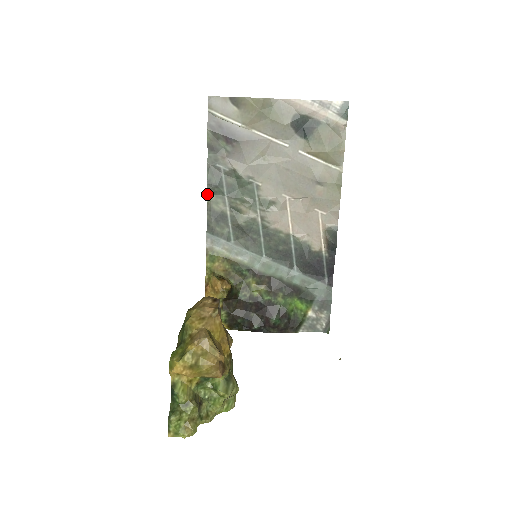
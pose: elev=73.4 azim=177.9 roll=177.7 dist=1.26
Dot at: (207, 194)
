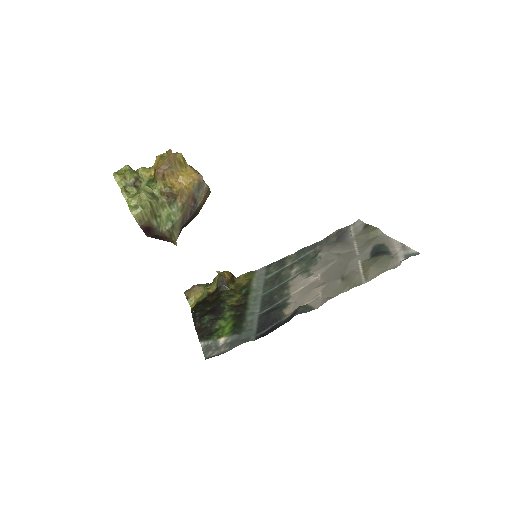
Dot at: (295, 253)
